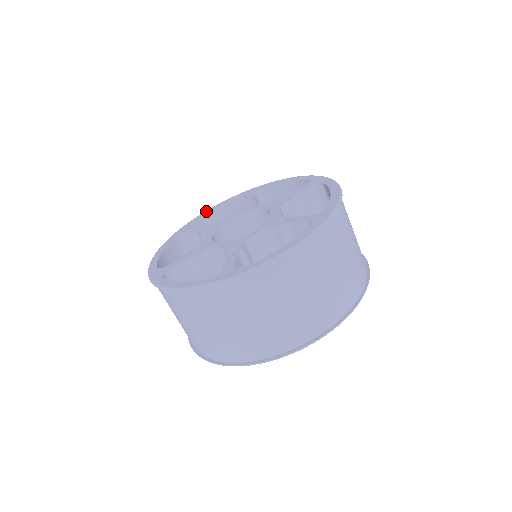
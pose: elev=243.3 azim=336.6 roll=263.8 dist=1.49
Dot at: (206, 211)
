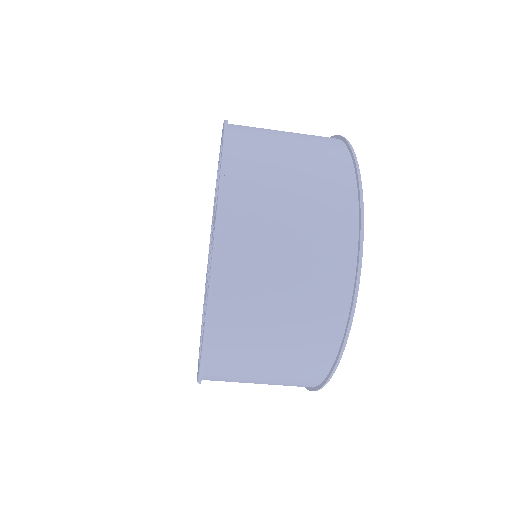
Dot at: occluded
